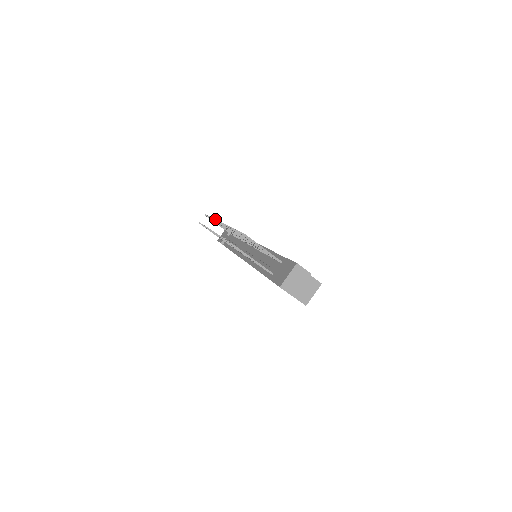
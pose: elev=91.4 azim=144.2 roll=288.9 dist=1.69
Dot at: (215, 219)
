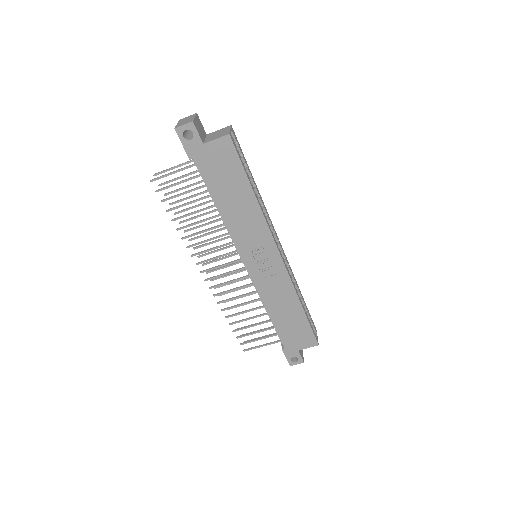
Dot at: occluded
